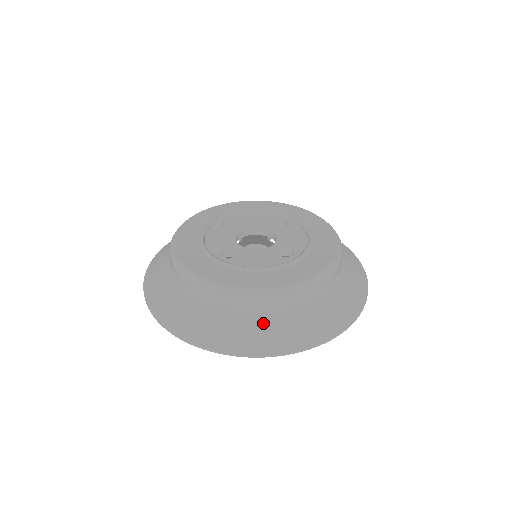
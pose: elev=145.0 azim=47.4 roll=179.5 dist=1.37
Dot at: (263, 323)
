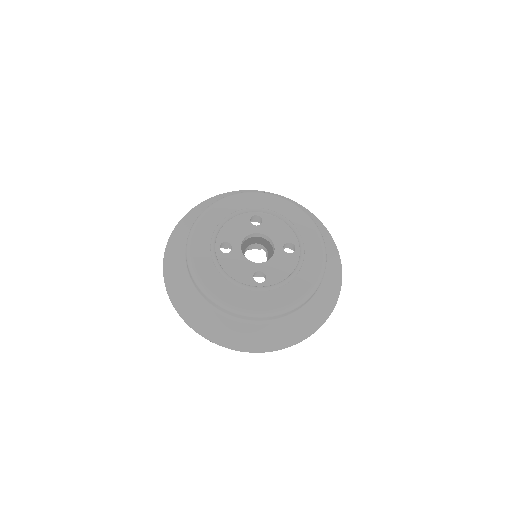
Dot at: (203, 309)
